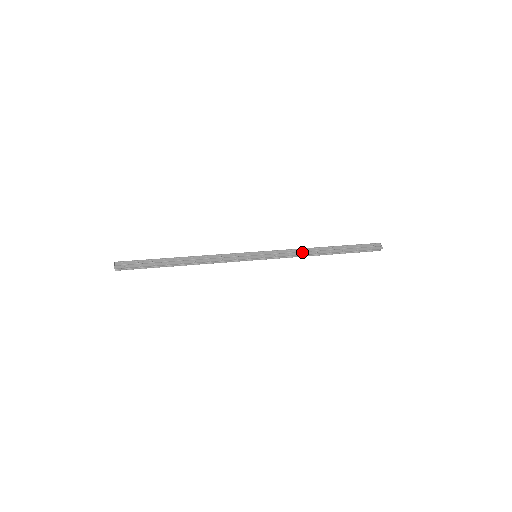
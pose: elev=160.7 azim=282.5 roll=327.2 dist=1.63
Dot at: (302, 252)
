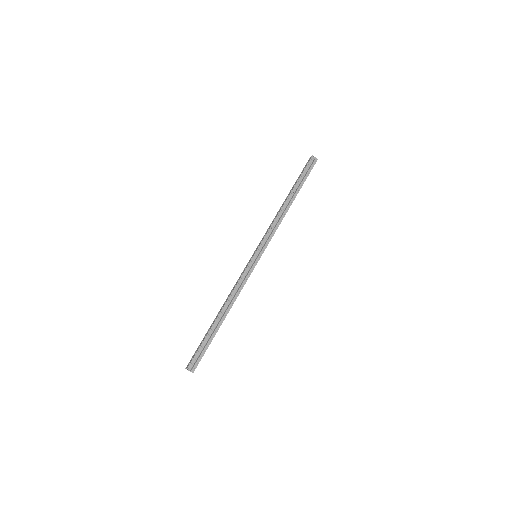
Dot at: (279, 220)
